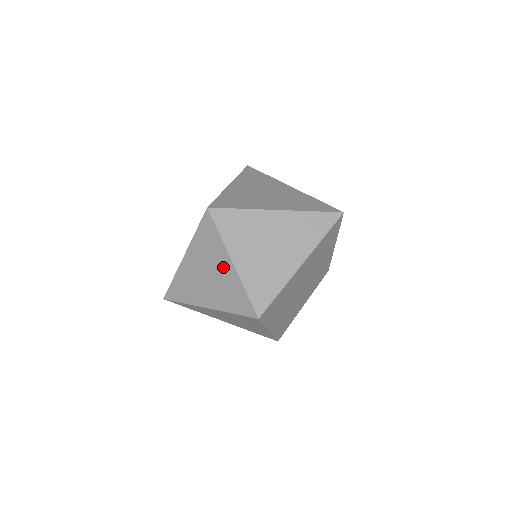
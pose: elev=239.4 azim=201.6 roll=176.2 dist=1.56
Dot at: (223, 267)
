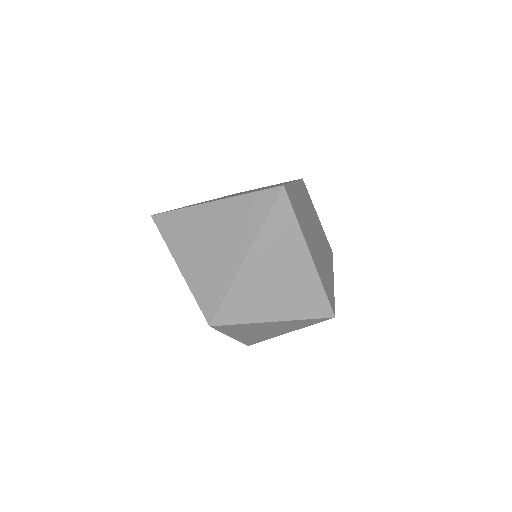
Dot at: (270, 325)
